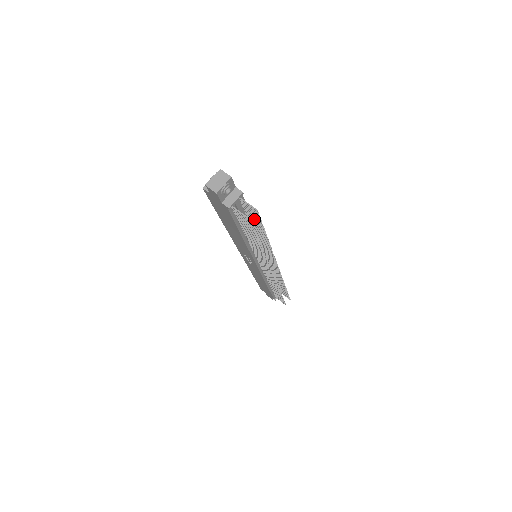
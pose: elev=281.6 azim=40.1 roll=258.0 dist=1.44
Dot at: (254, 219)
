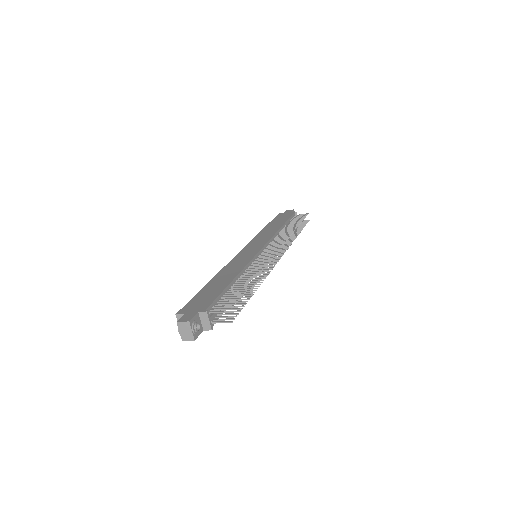
Dot at: (232, 298)
